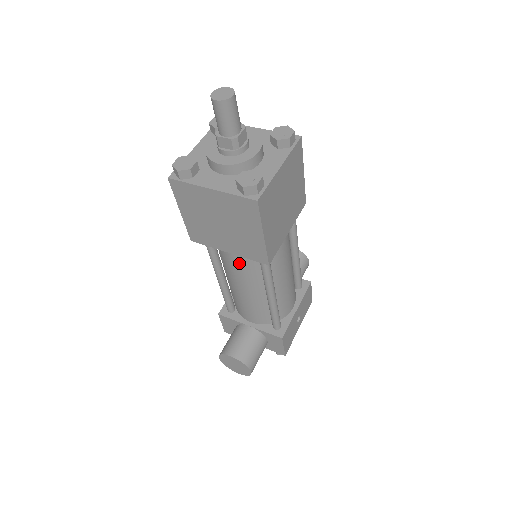
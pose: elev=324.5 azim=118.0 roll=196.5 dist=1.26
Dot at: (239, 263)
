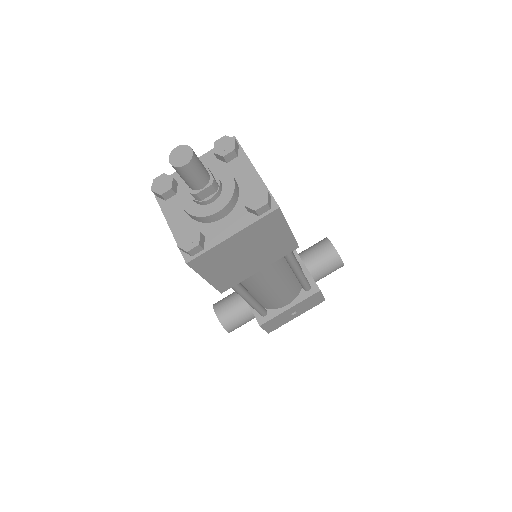
Dot at: occluded
